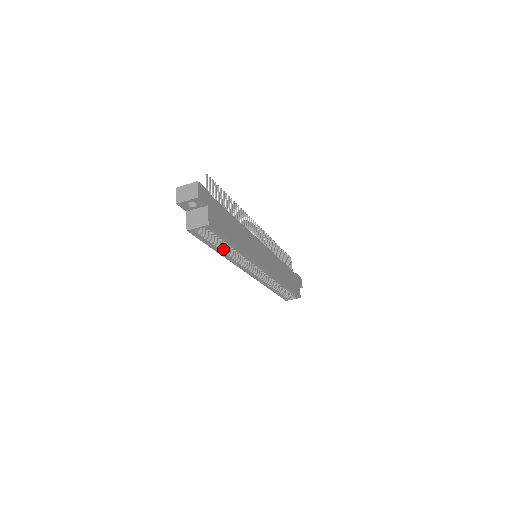
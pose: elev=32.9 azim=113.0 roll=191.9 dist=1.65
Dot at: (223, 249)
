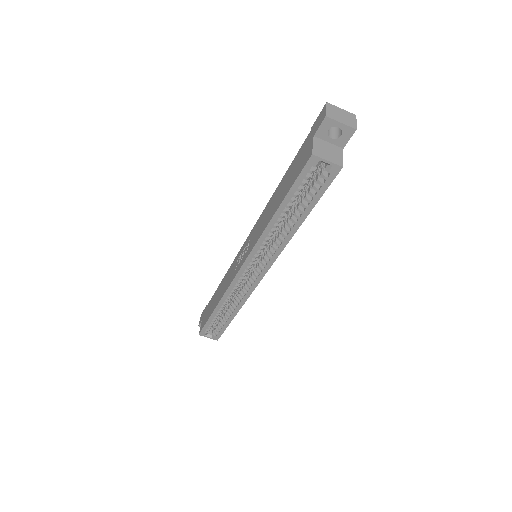
Dot at: (283, 214)
